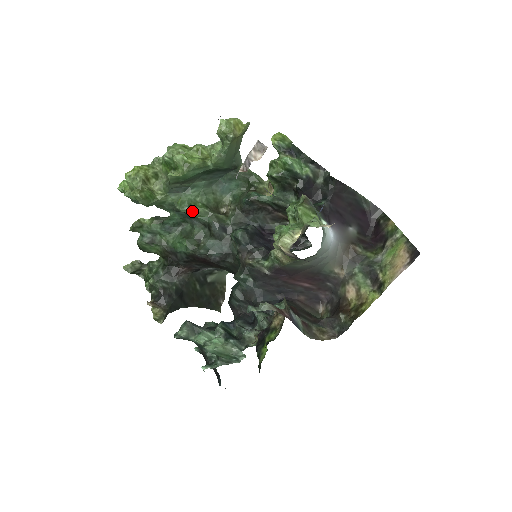
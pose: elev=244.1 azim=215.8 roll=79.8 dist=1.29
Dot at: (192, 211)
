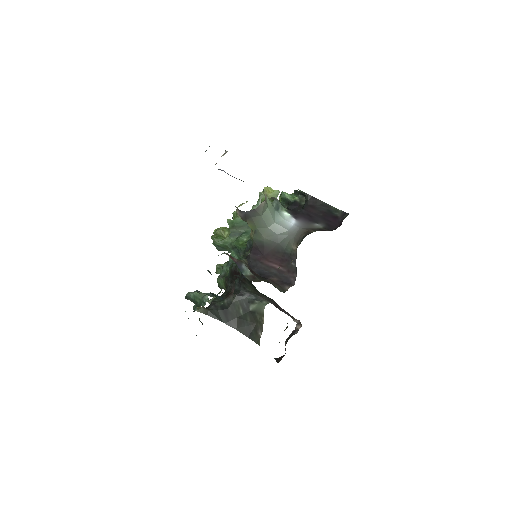
Dot at: (238, 244)
